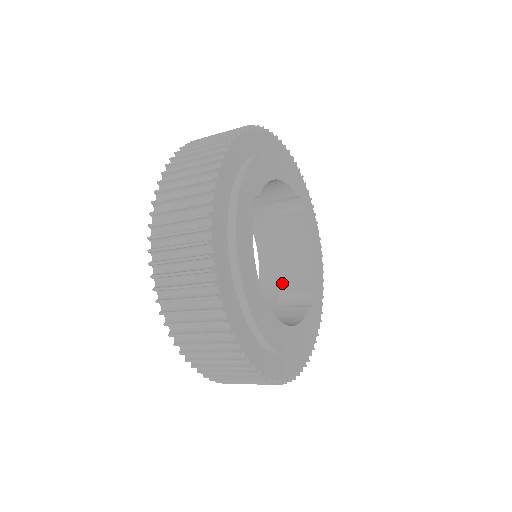
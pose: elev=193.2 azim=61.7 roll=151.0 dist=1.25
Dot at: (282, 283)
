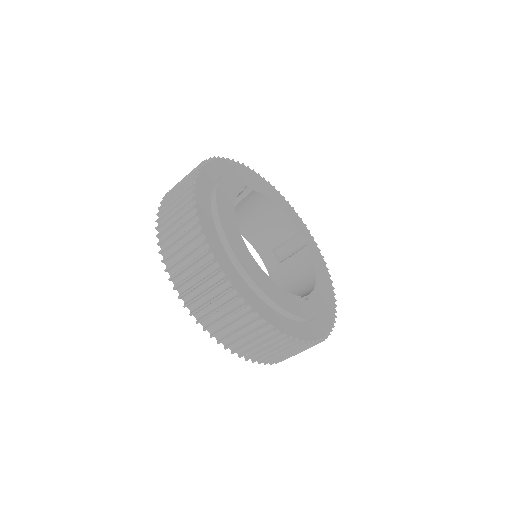
Dot at: occluded
